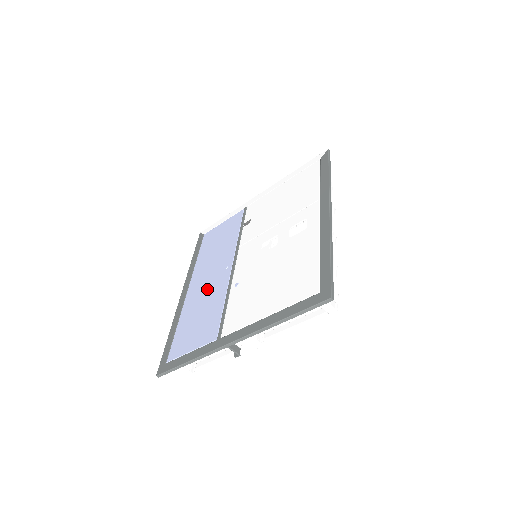
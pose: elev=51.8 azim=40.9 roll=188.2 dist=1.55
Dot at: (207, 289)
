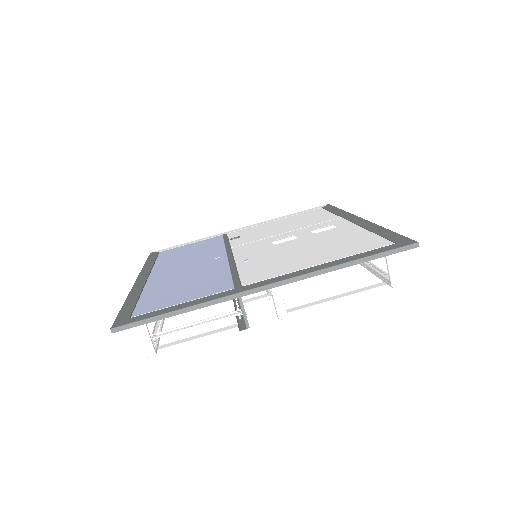
Dot at: (190, 270)
